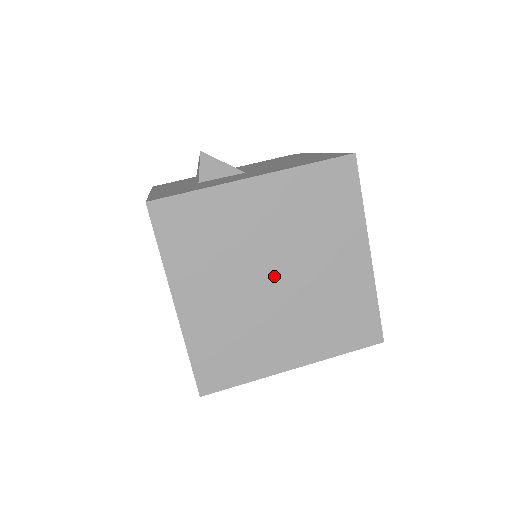
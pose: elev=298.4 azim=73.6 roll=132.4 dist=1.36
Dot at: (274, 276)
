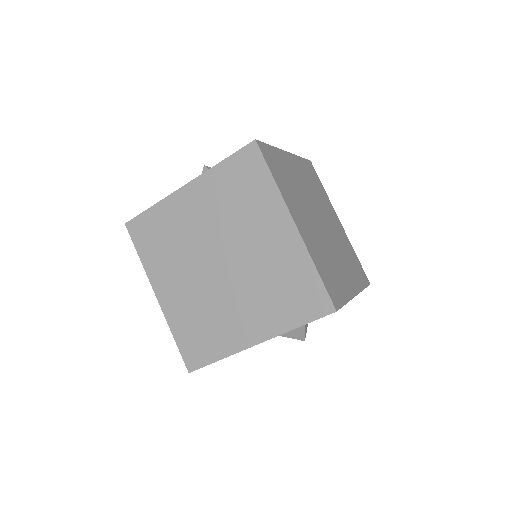
Dot at: (320, 220)
